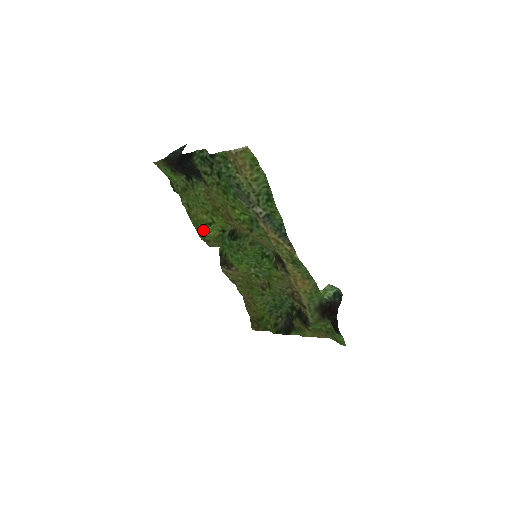
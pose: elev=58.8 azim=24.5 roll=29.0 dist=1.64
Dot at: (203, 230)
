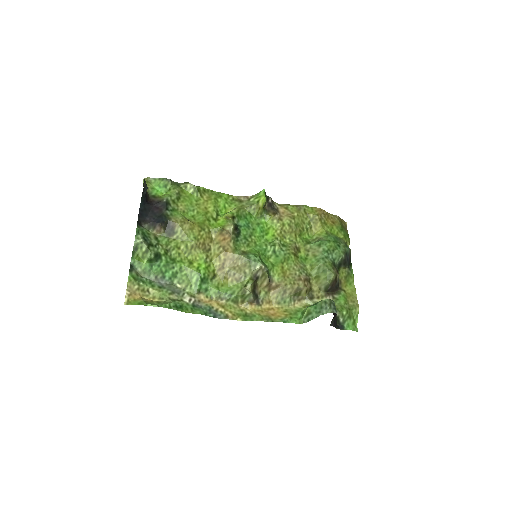
Dot at: (226, 202)
